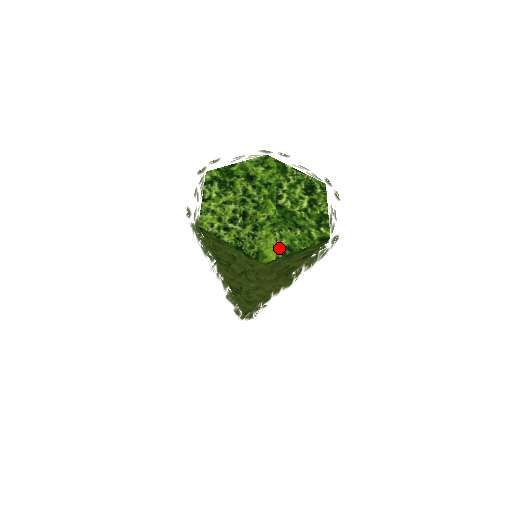
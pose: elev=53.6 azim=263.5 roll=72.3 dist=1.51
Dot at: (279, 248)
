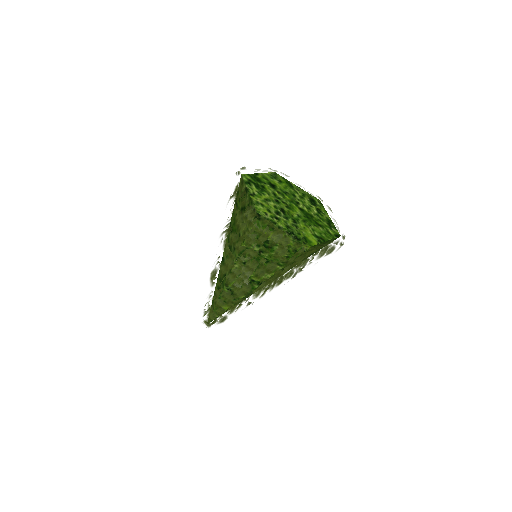
Dot at: (316, 237)
